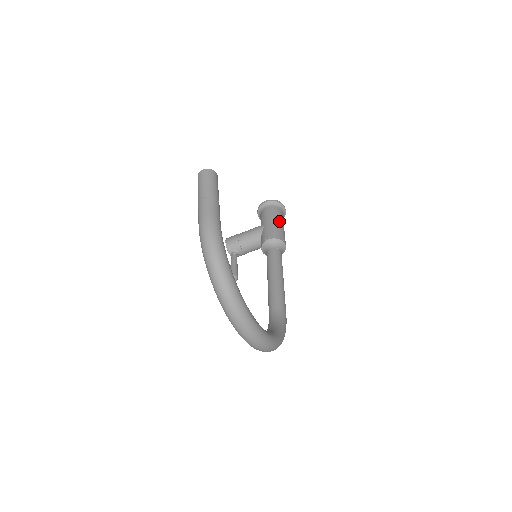
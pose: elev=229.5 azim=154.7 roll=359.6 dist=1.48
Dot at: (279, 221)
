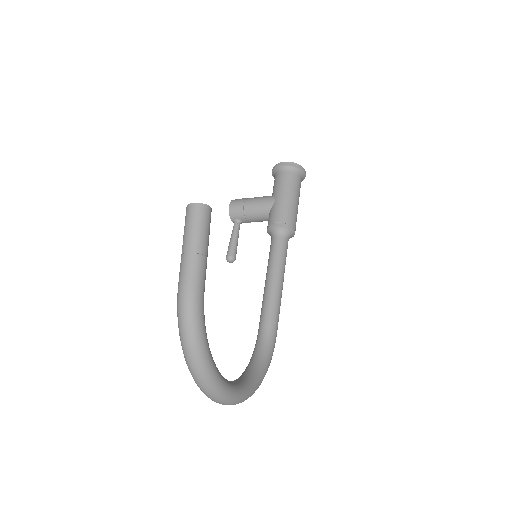
Dot at: (294, 196)
